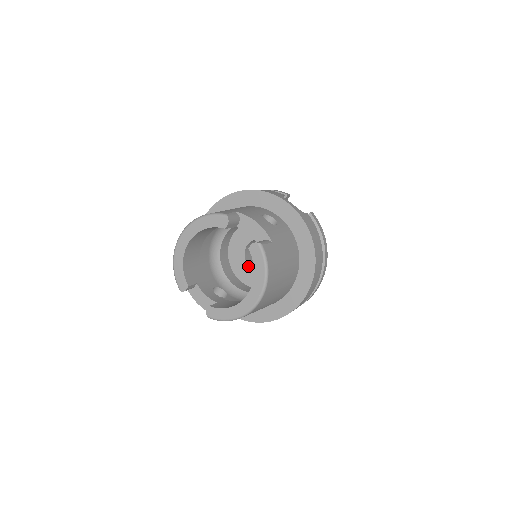
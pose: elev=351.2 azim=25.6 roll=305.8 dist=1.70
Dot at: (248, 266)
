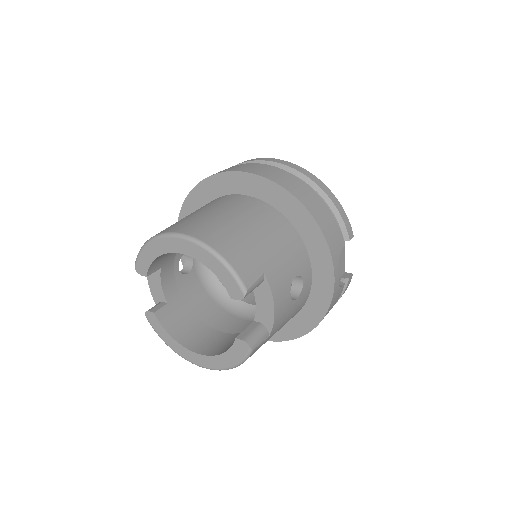
Dot at: occluded
